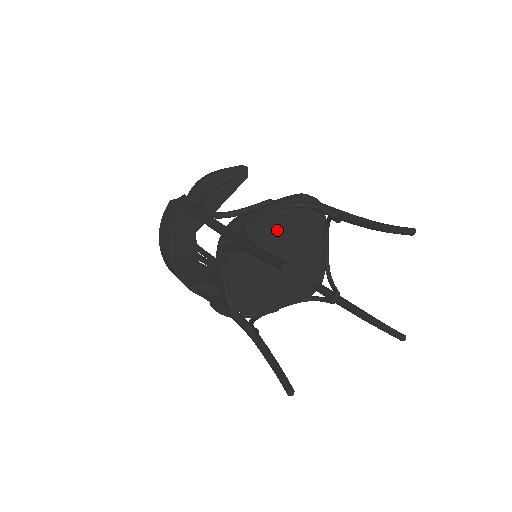
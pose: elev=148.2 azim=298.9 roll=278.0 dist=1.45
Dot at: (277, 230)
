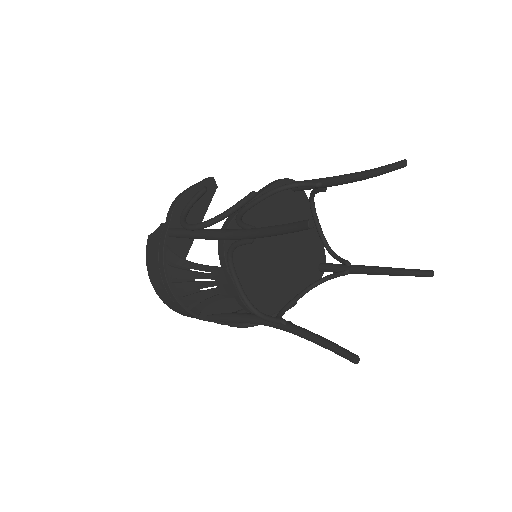
Dot at: (269, 221)
